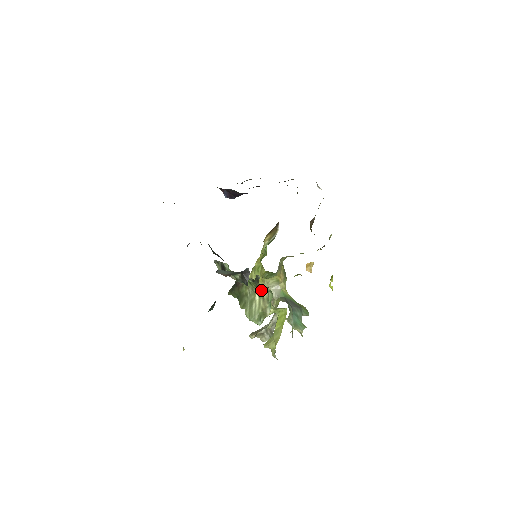
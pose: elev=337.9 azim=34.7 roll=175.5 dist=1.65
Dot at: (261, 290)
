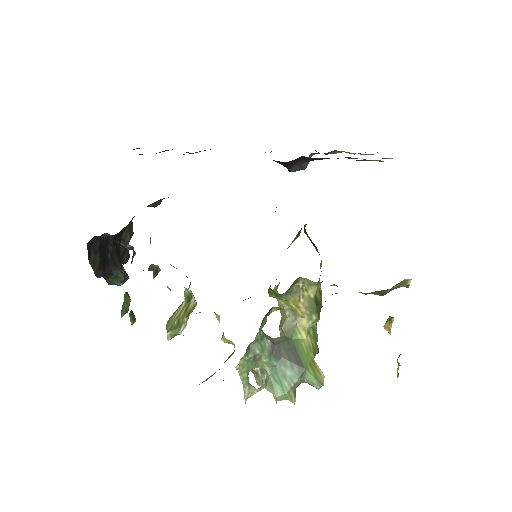
Dot at: (191, 295)
